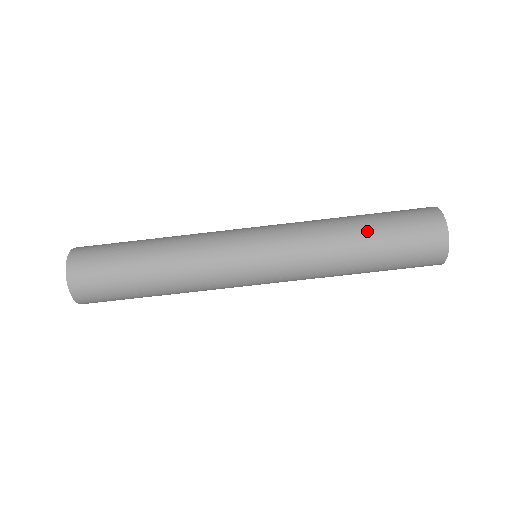
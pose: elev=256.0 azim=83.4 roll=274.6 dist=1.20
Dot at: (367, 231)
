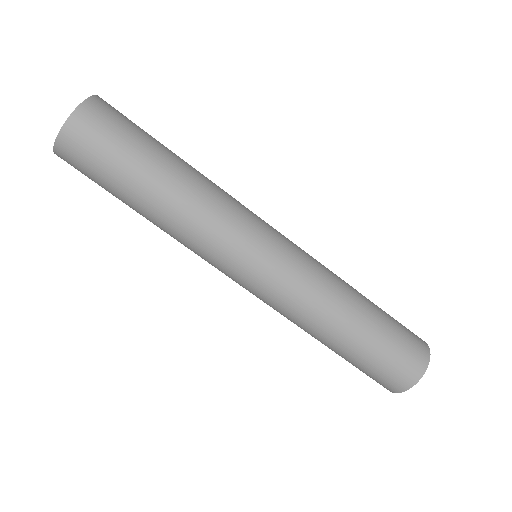
Dot at: (363, 327)
